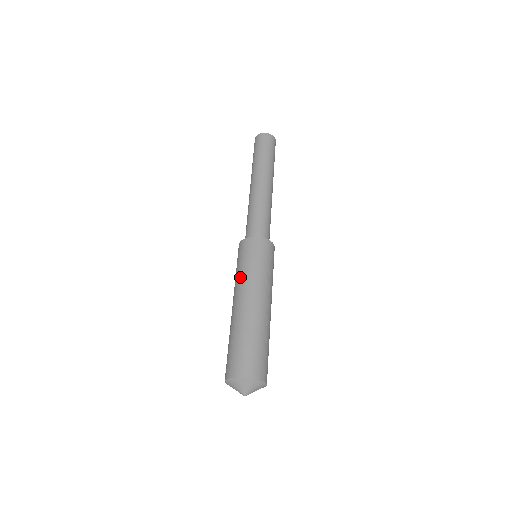
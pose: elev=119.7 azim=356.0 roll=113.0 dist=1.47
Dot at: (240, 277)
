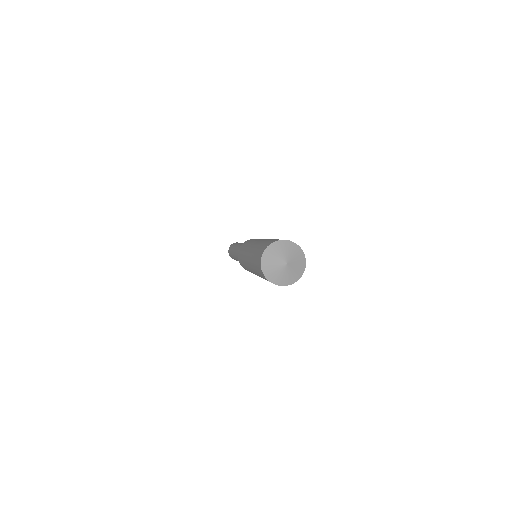
Dot at: occluded
